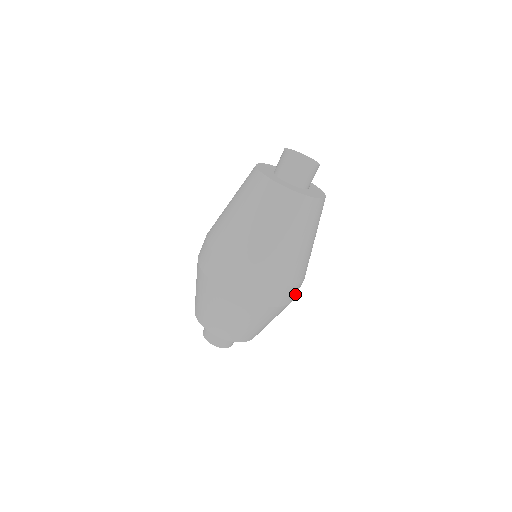
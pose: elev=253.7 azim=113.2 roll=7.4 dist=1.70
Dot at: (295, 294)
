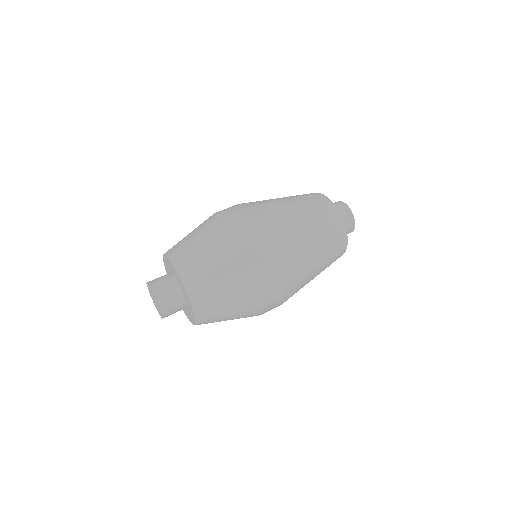
Dot at: (270, 309)
